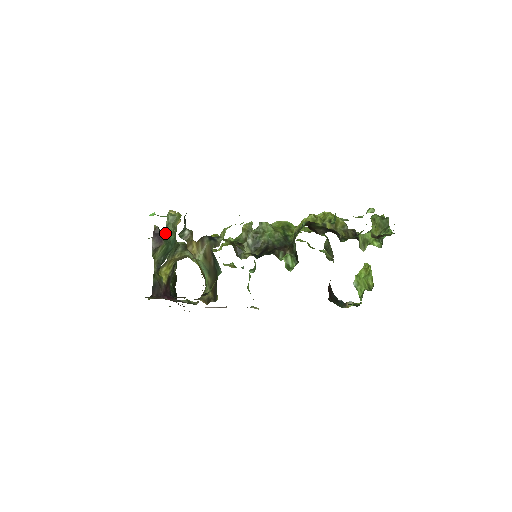
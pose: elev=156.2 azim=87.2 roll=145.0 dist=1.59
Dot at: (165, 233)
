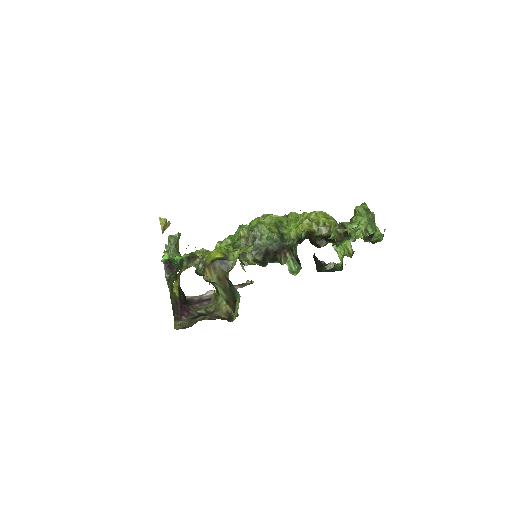
Dot at: occluded
